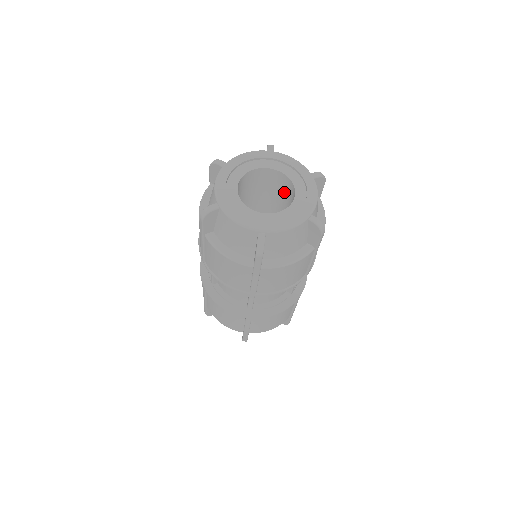
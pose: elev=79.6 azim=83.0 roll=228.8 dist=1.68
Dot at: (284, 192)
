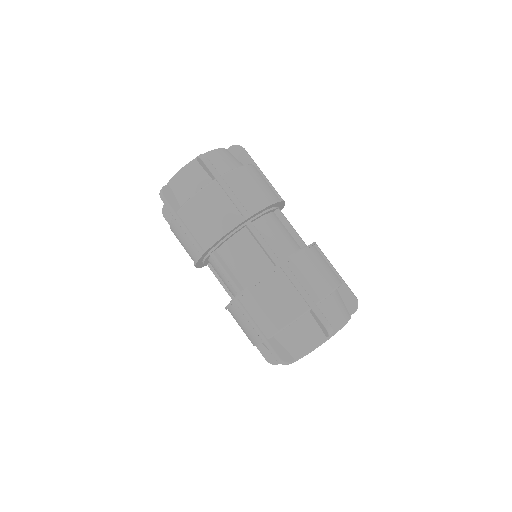
Dot at: occluded
